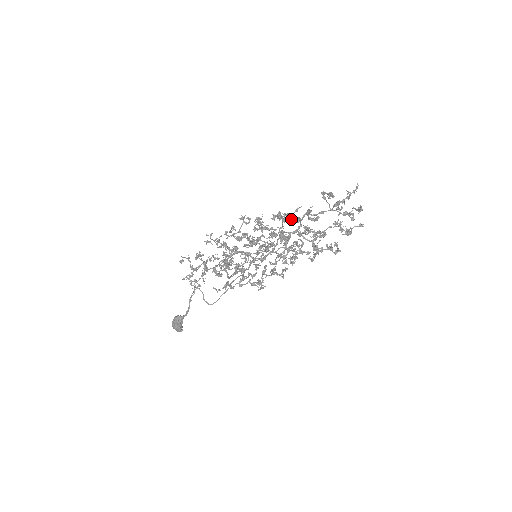
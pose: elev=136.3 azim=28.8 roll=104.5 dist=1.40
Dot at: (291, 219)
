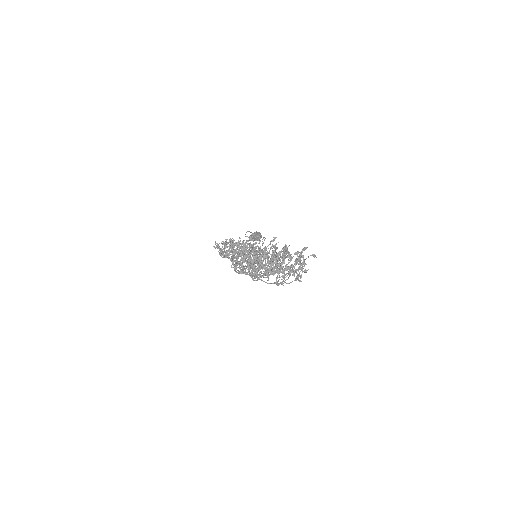
Dot at: (252, 266)
